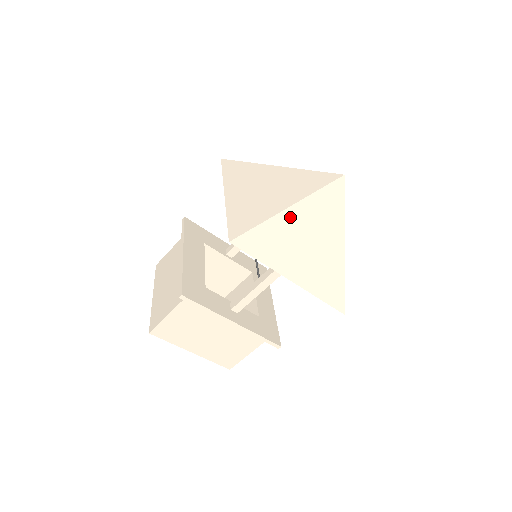
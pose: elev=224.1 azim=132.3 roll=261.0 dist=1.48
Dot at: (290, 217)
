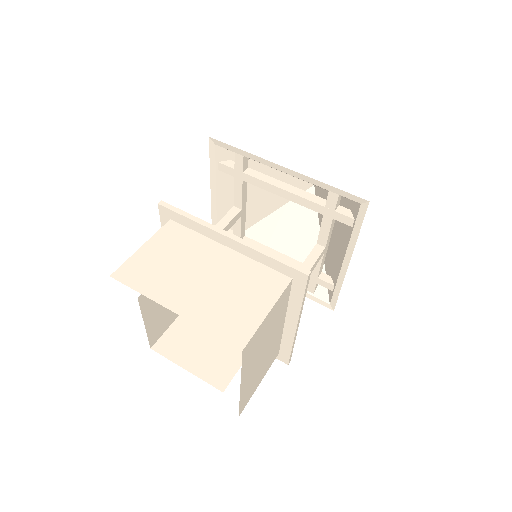
Dot at: occluded
